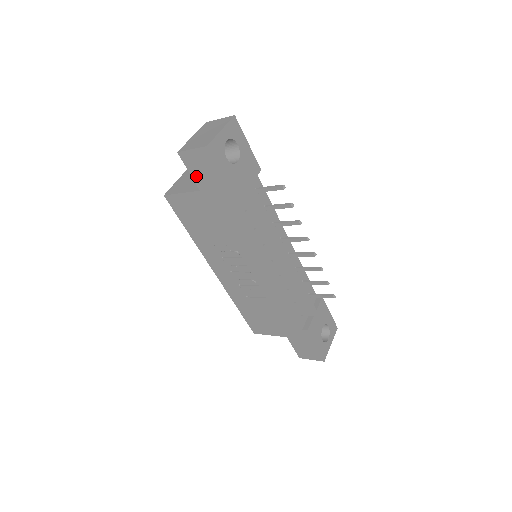
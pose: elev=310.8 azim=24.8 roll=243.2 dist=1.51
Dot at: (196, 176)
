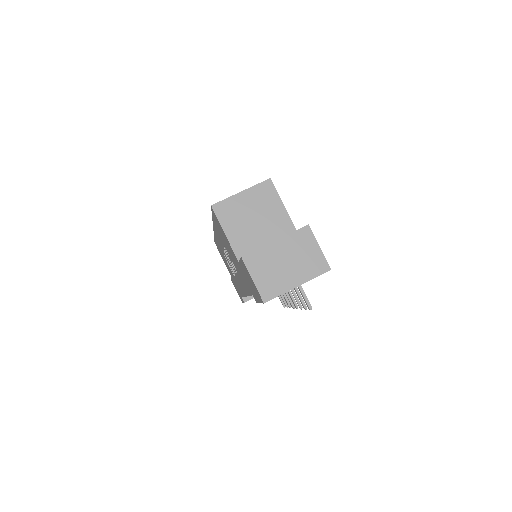
Dot at: (243, 267)
